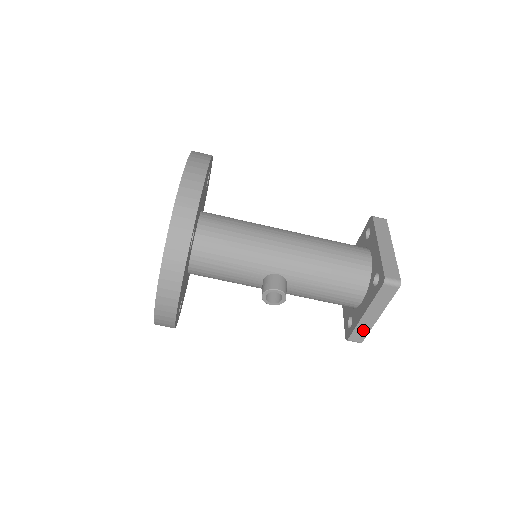
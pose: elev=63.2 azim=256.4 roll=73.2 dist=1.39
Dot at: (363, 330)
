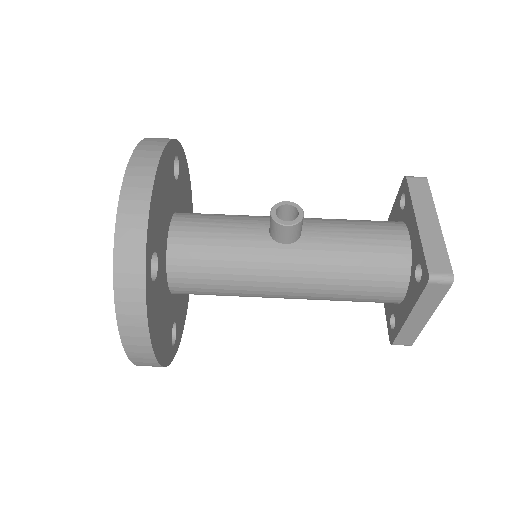
Dot at: (436, 249)
